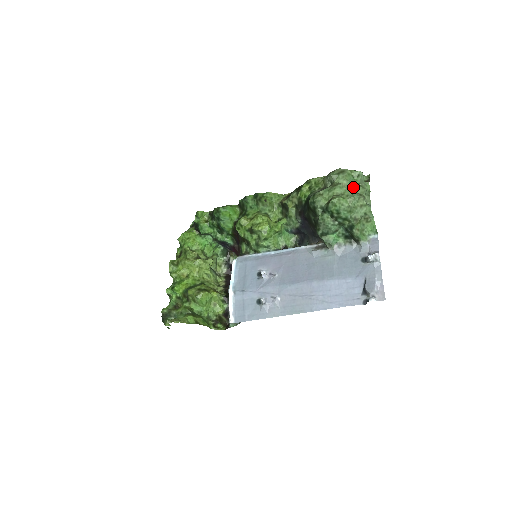
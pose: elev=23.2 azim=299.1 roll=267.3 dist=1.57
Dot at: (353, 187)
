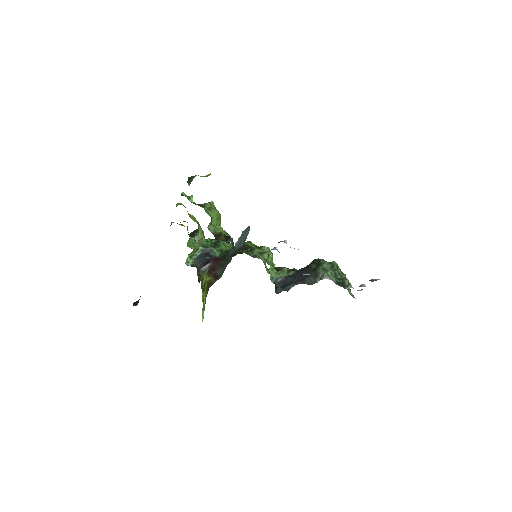
Dot at: occluded
